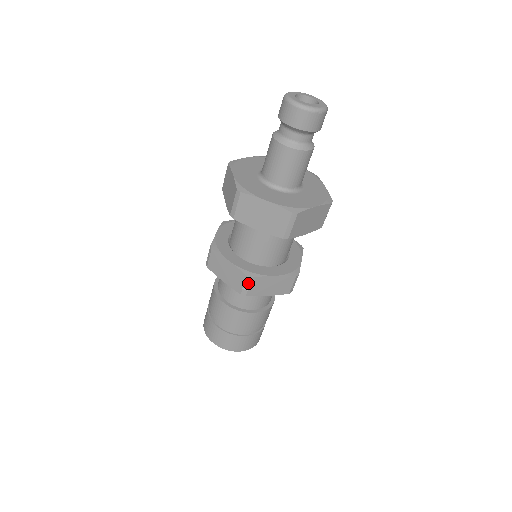
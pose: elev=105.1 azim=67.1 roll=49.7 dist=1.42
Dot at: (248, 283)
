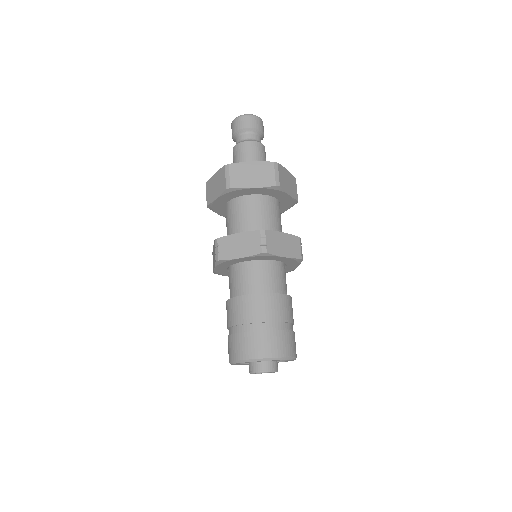
Dot at: (264, 238)
